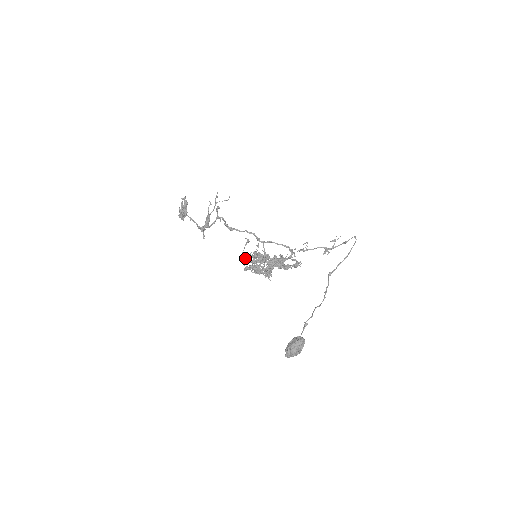
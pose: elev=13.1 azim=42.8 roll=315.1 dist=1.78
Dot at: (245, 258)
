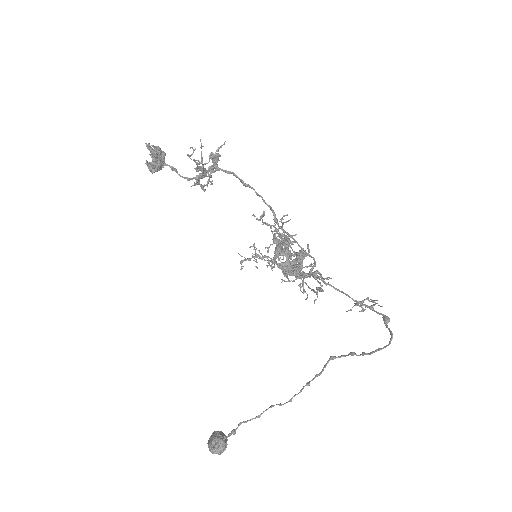
Dot at: occluded
